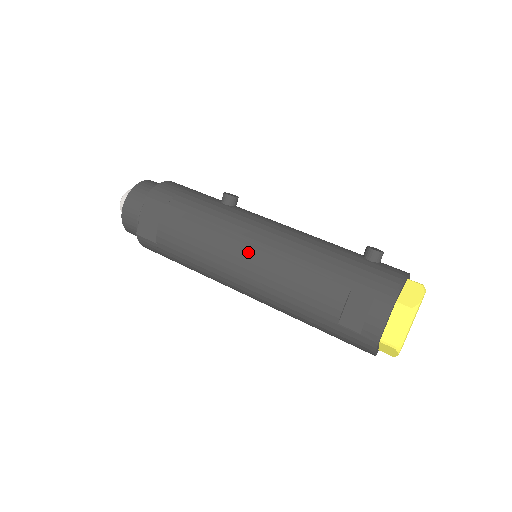
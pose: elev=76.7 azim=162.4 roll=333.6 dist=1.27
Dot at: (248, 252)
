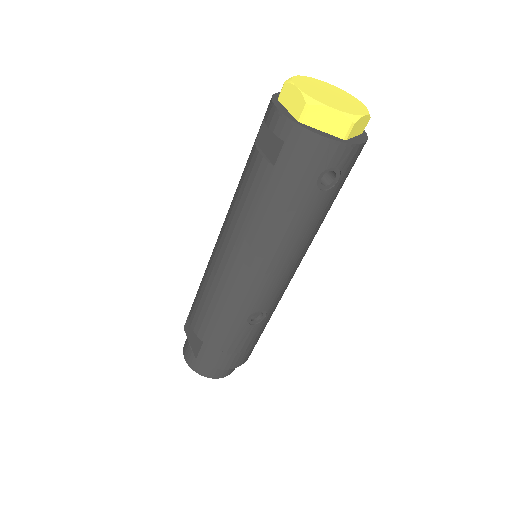
Dot at: (218, 244)
